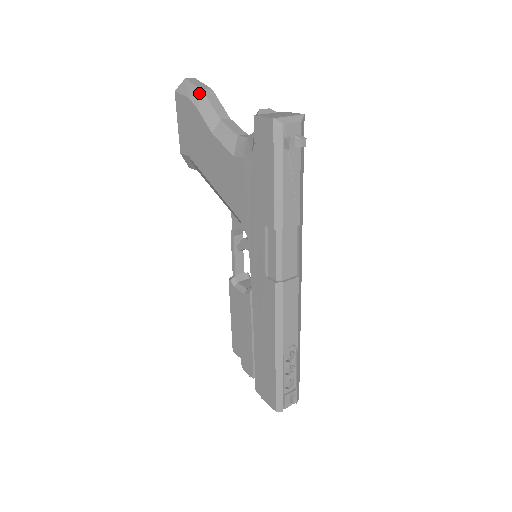
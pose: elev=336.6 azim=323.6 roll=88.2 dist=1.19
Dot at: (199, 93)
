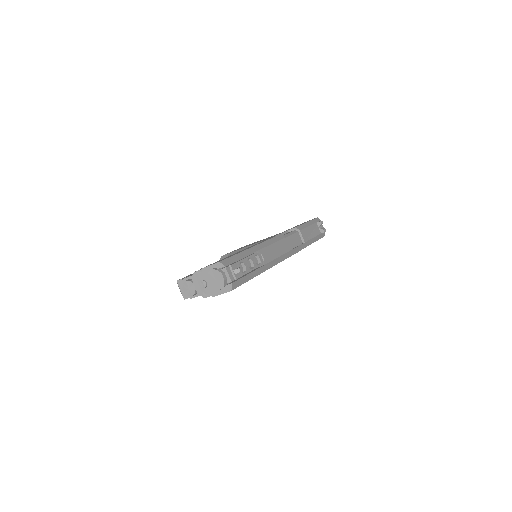
Dot at: occluded
